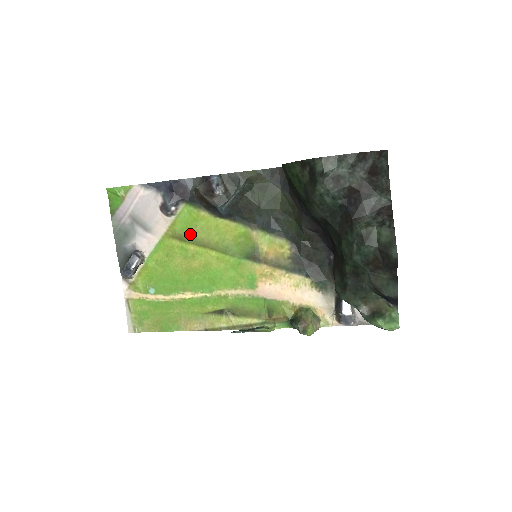
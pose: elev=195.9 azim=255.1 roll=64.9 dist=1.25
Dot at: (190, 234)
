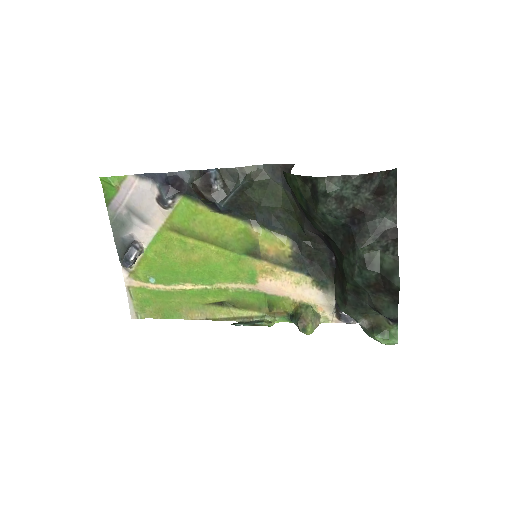
Dot at: (188, 228)
